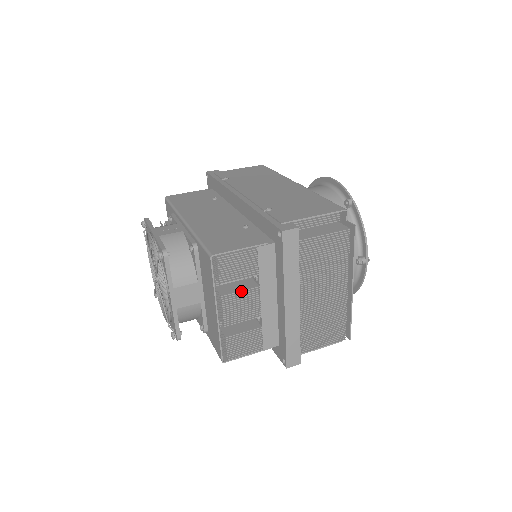
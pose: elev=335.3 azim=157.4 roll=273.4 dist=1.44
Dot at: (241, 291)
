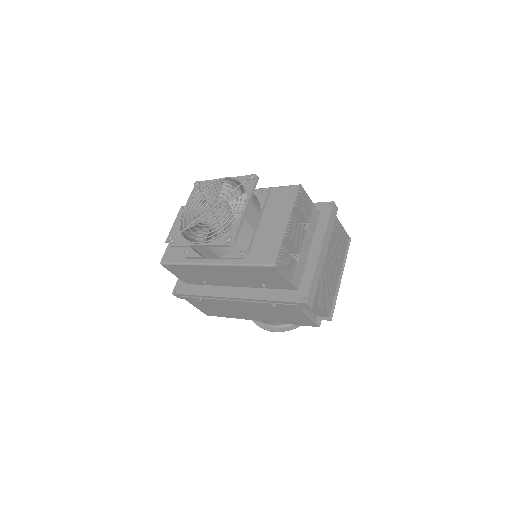
Dot at: occluded
